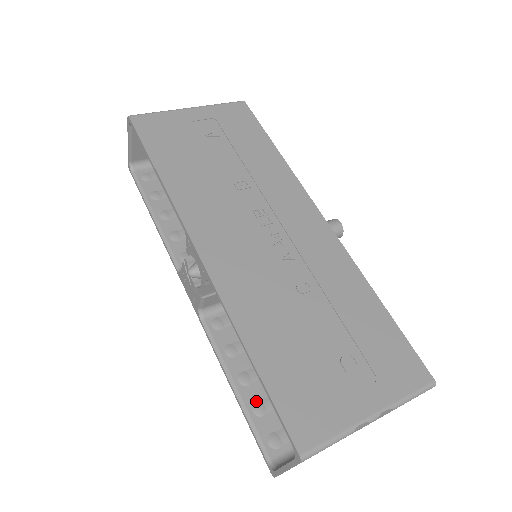
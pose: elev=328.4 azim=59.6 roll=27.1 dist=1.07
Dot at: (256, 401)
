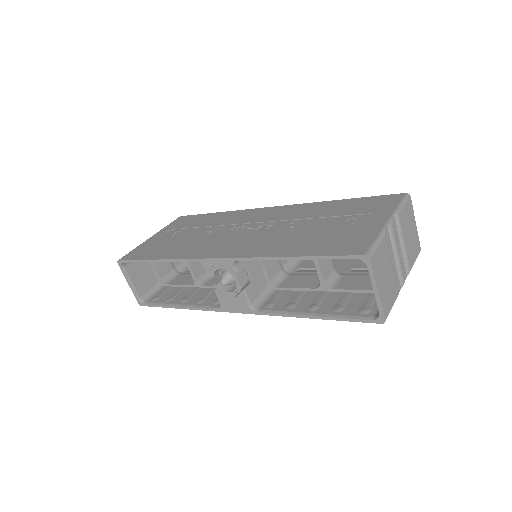
Dot at: (332, 308)
